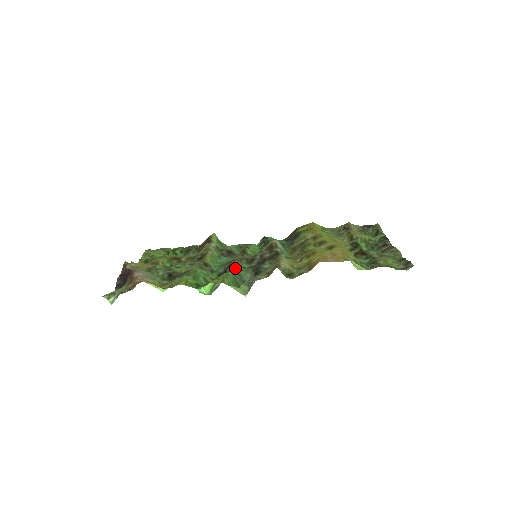
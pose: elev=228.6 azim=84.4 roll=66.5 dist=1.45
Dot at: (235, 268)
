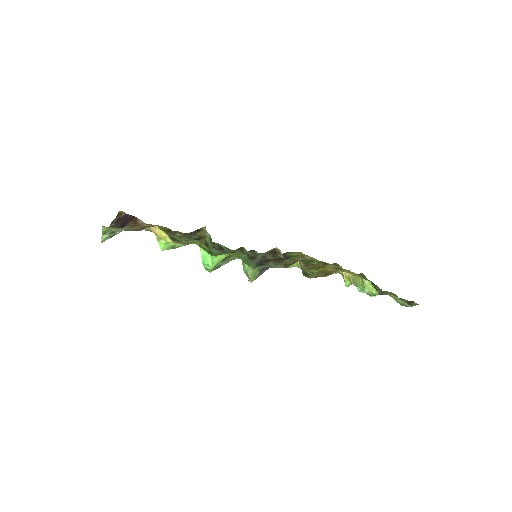
Dot at: occluded
